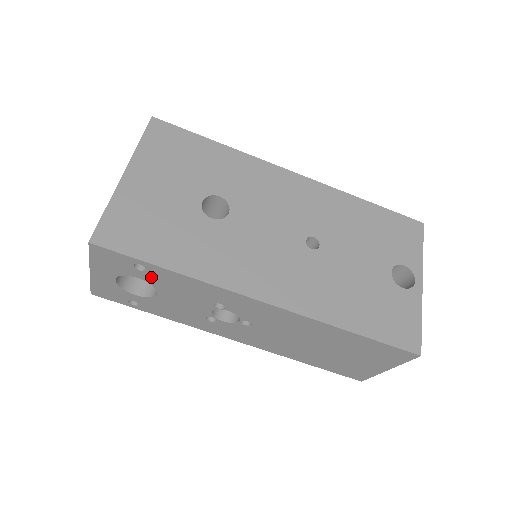
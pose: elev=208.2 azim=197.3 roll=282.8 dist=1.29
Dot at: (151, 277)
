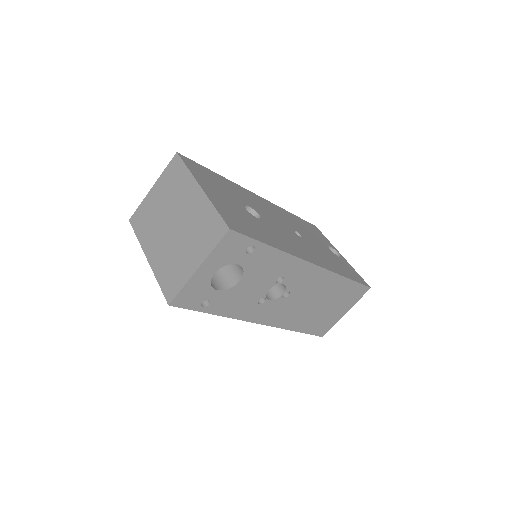
Dot at: (250, 260)
